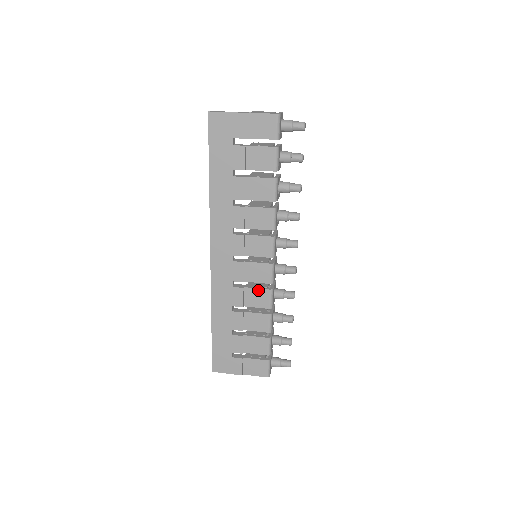
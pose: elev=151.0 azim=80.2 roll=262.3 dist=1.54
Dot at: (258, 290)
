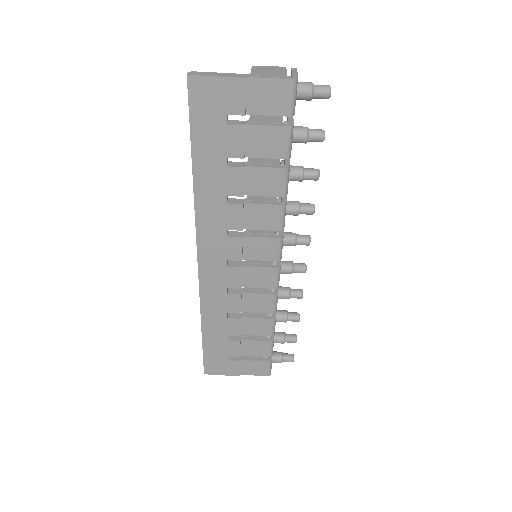
Dot at: (259, 295)
